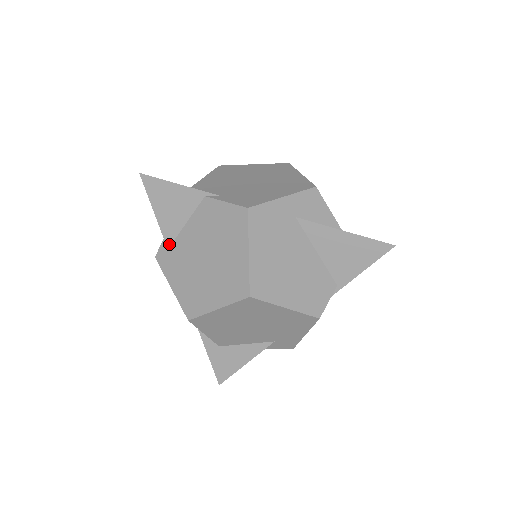
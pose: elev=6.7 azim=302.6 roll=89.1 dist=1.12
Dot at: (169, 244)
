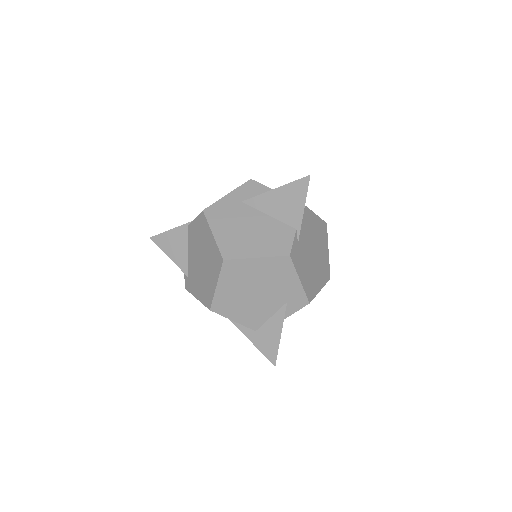
Dot at: (186, 272)
